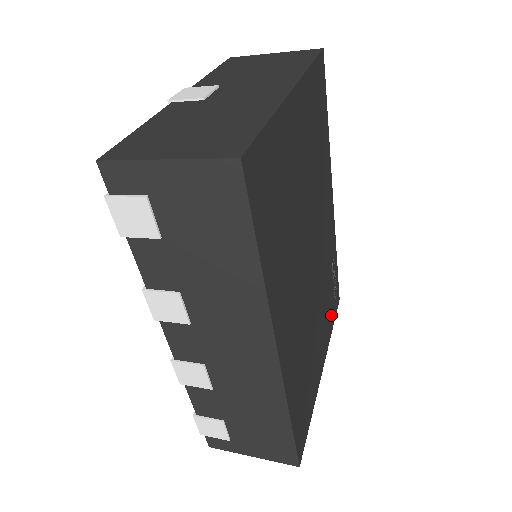
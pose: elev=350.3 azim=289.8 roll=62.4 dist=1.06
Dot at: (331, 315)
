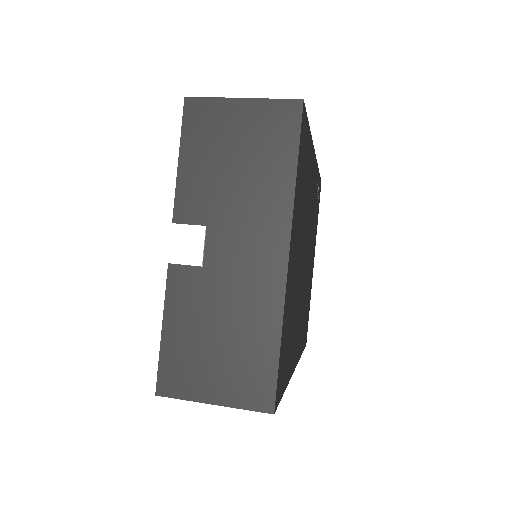
Dot at: occluded
